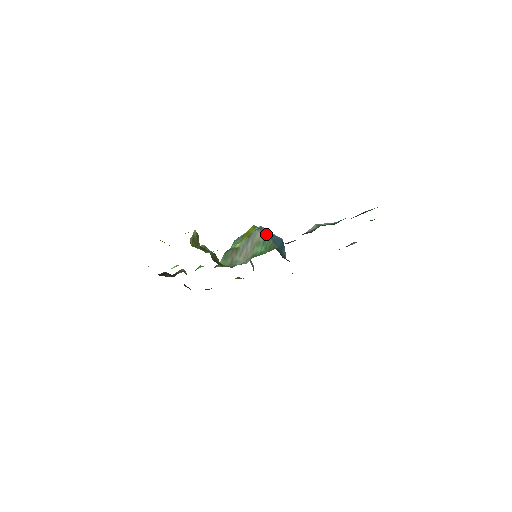
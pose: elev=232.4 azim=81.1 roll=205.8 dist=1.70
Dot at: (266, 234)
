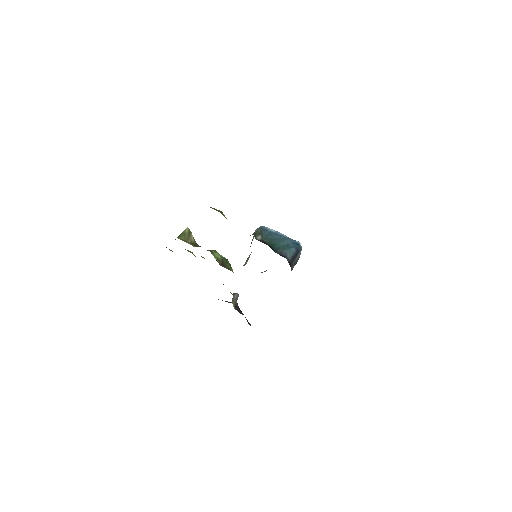
Dot at: (258, 229)
